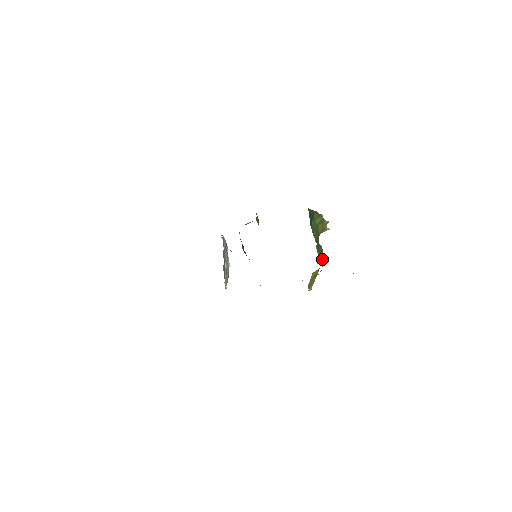
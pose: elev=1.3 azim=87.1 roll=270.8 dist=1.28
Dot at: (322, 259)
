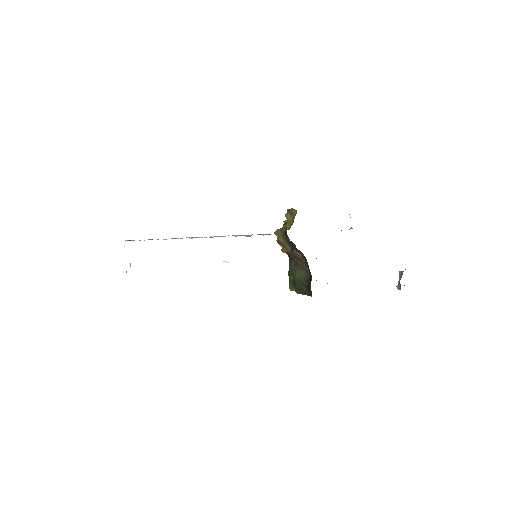
Dot at: occluded
